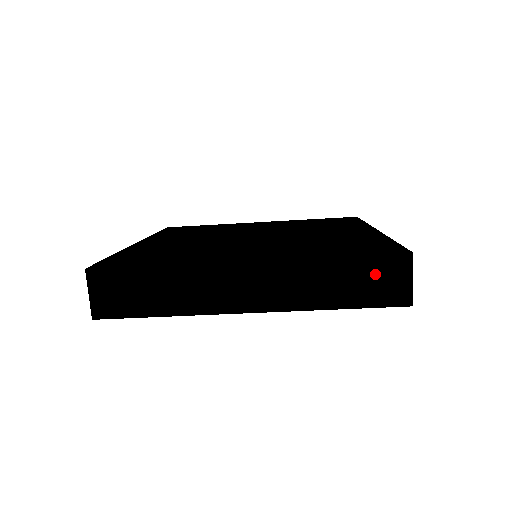
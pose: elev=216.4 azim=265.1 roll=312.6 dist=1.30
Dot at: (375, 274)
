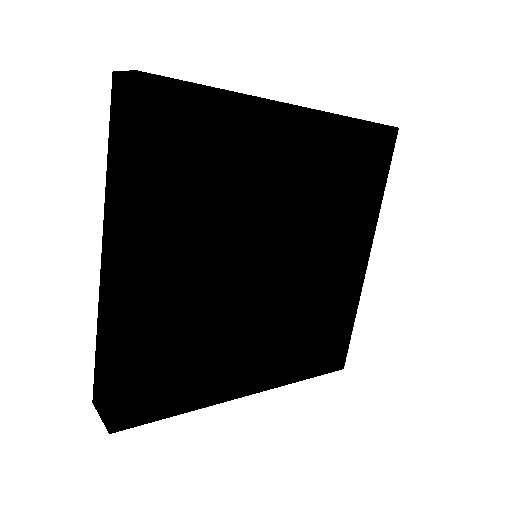
Dot at: occluded
